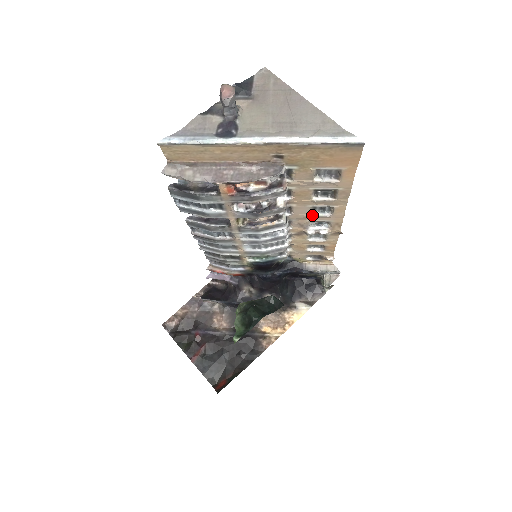
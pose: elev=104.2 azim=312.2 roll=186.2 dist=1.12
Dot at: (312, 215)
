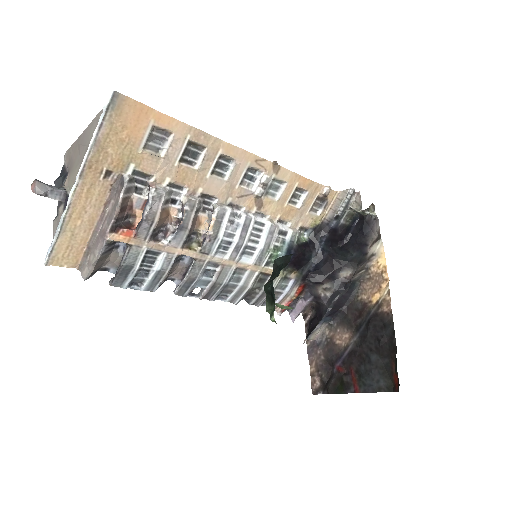
Dot at: (227, 179)
